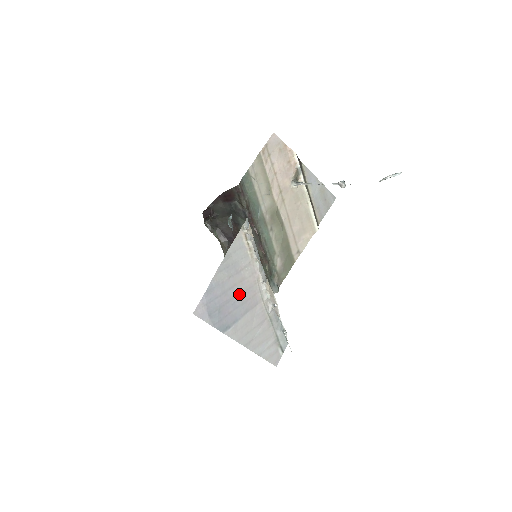
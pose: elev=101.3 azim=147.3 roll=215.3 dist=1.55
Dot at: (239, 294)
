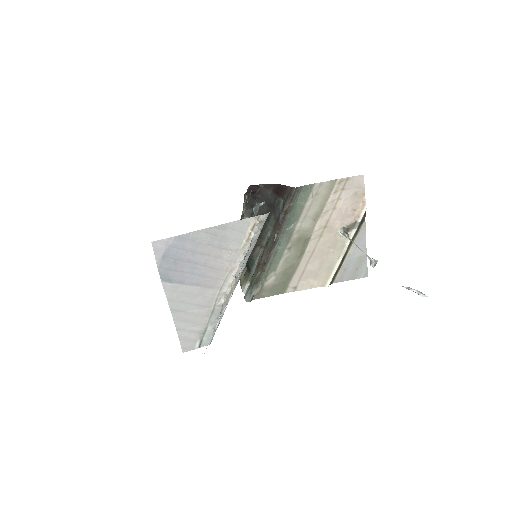
Dot at: (205, 265)
